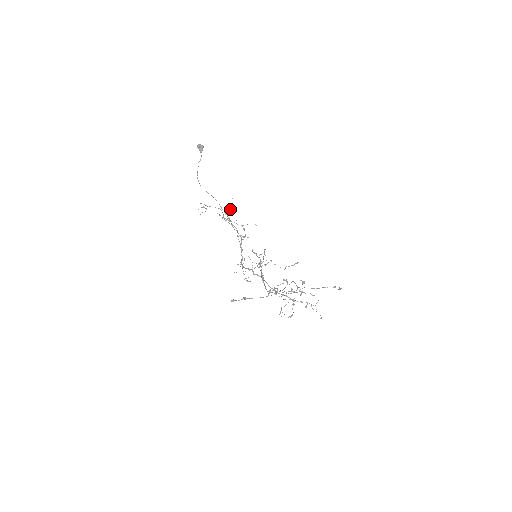
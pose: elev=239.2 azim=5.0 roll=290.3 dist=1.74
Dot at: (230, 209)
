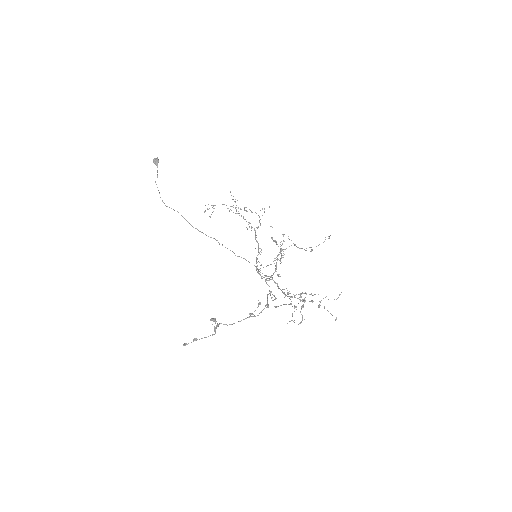
Dot at: occluded
